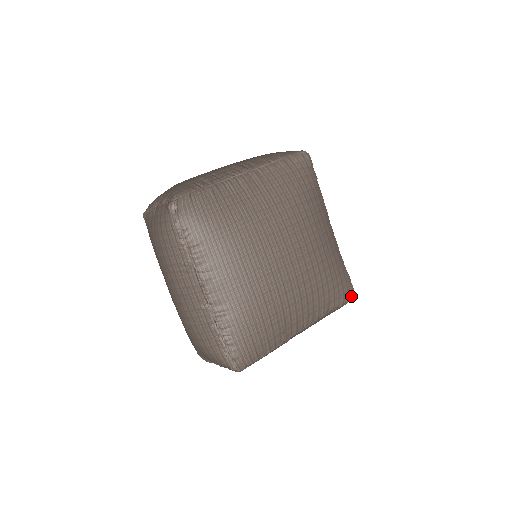
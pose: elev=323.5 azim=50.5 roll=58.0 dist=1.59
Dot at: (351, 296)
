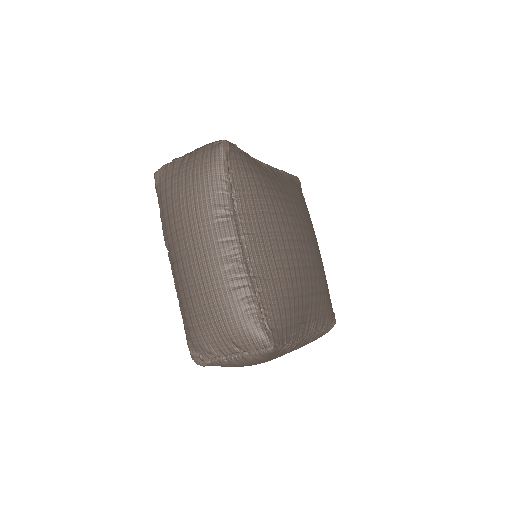
Dot at: (334, 322)
